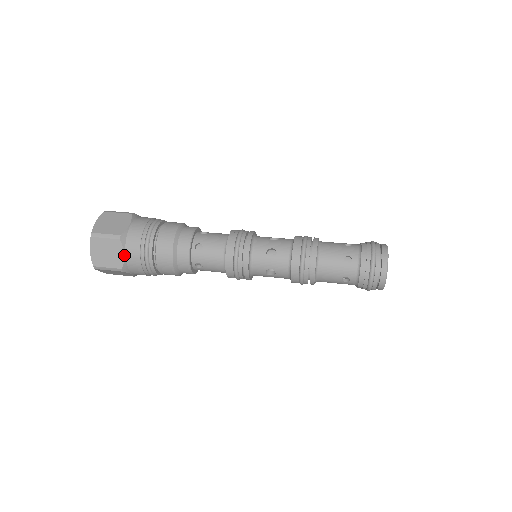
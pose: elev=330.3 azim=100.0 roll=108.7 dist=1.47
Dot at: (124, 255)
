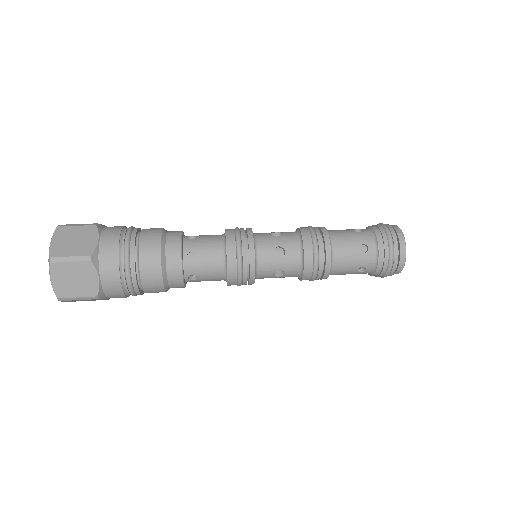
Dot at: (99, 279)
